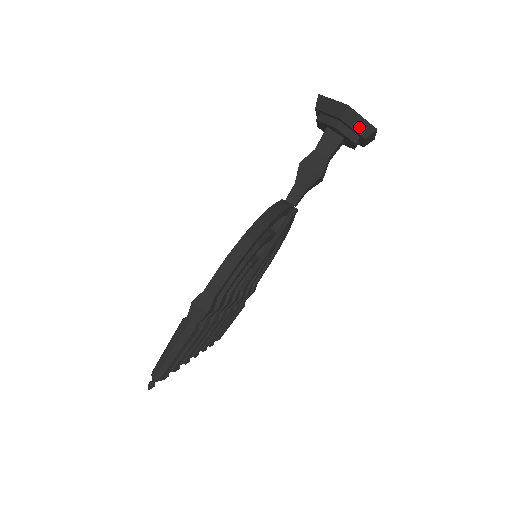
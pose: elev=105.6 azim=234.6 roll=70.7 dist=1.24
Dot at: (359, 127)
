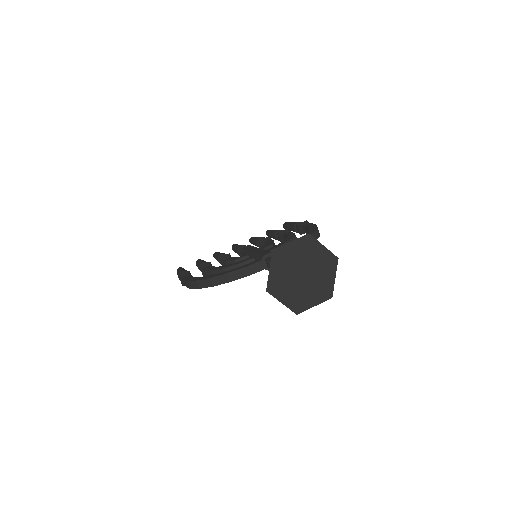
Dot at: occluded
